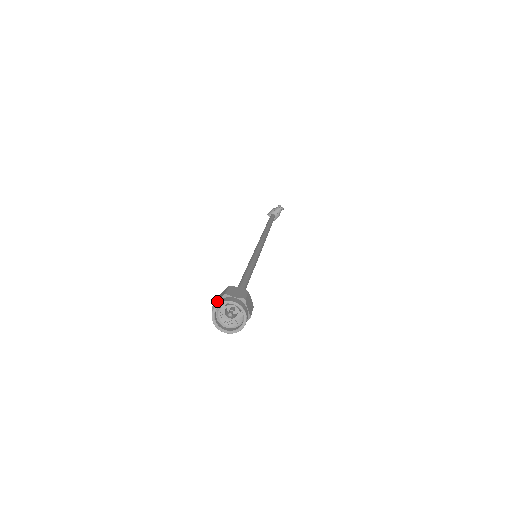
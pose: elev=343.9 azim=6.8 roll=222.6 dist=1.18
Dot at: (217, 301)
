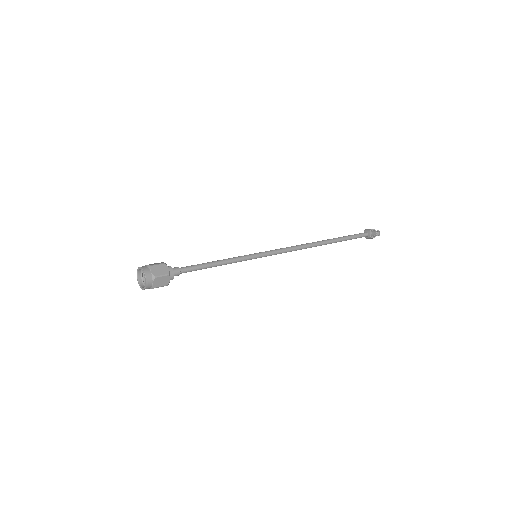
Dot at: (146, 265)
